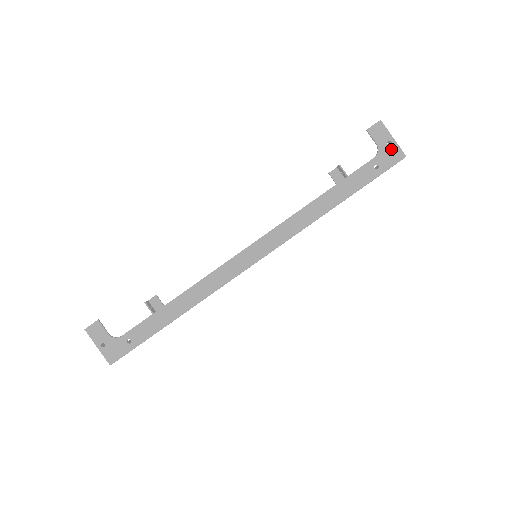
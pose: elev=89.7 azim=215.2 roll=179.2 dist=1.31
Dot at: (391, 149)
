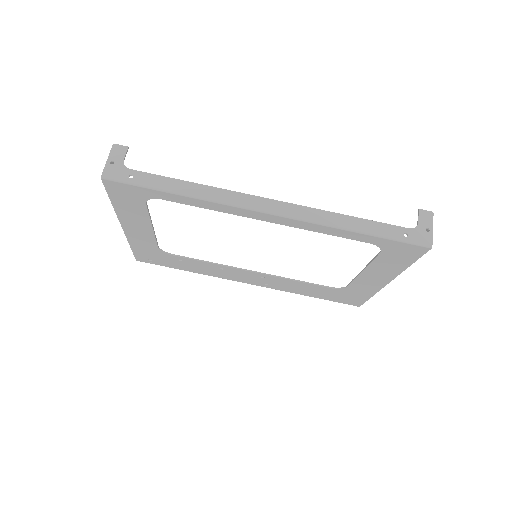
Dot at: (426, 234)
